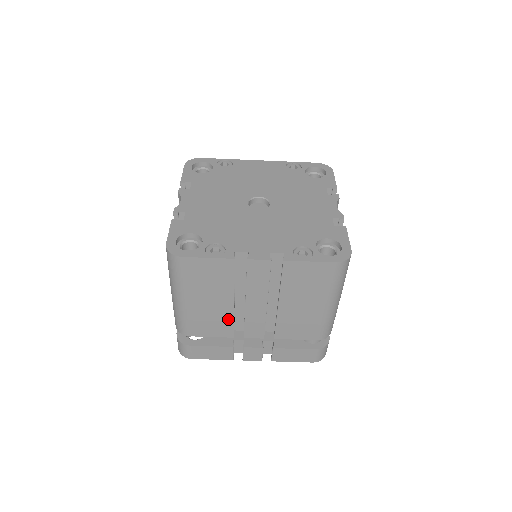
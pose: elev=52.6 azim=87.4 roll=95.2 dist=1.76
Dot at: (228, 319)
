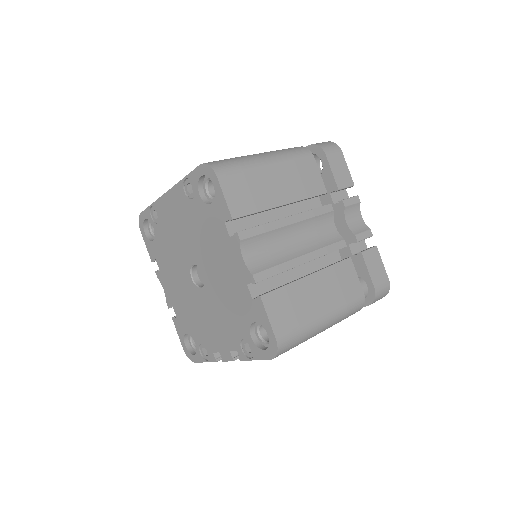
Dot at: occluded
